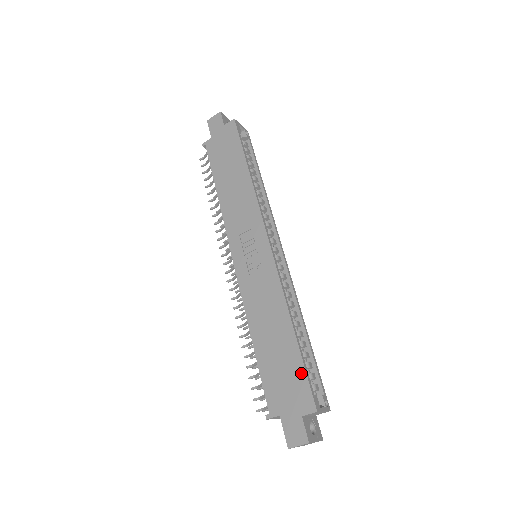
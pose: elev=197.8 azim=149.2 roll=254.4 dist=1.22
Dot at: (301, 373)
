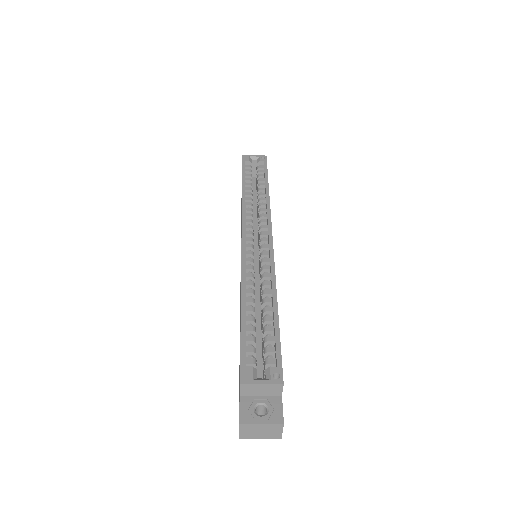
Dot at: (240, 348)
